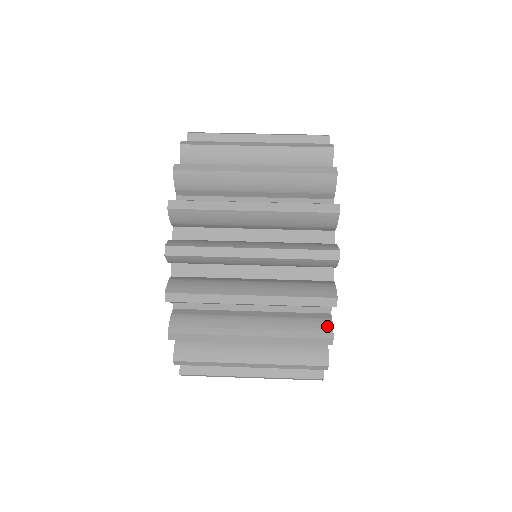
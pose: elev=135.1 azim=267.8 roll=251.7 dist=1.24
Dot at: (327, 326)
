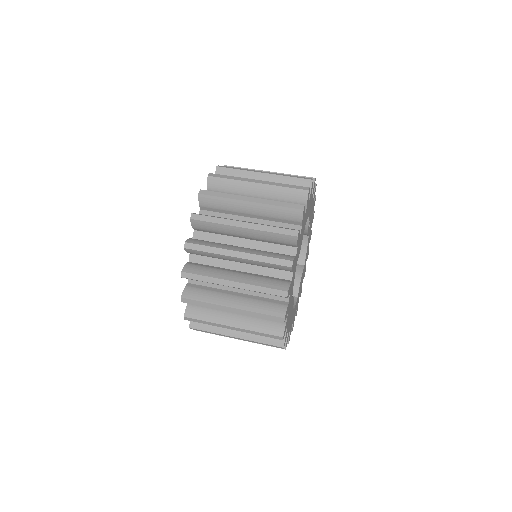
Dot at: (283, 310)
